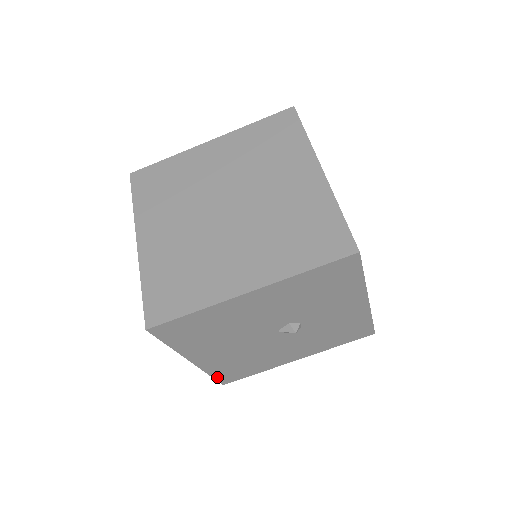
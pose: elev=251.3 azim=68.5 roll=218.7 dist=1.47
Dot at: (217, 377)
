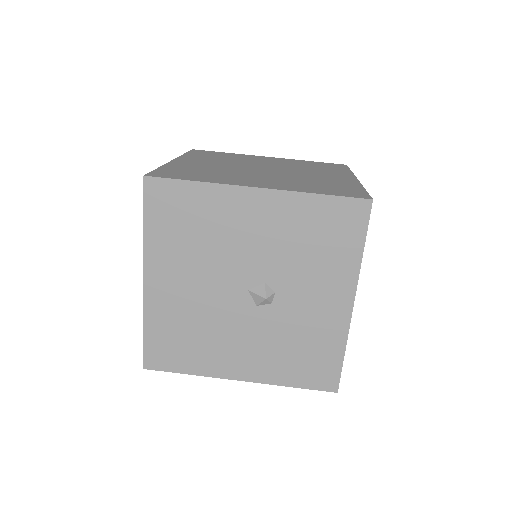
Dot at: (148, 342)
